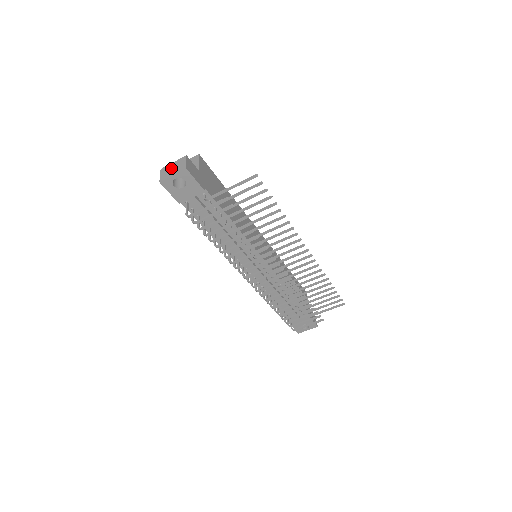
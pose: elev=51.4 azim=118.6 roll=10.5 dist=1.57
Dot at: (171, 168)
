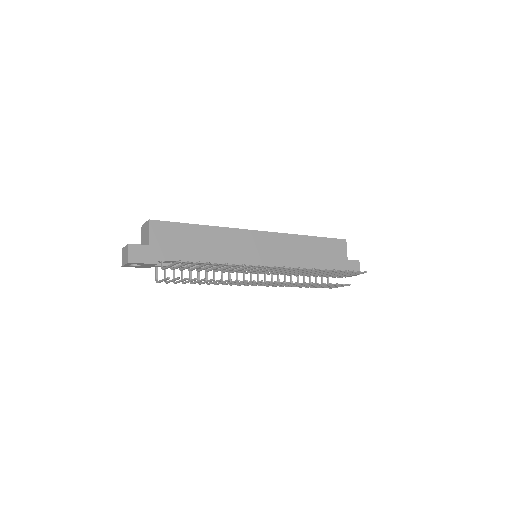
Dot at: (124, 254)
